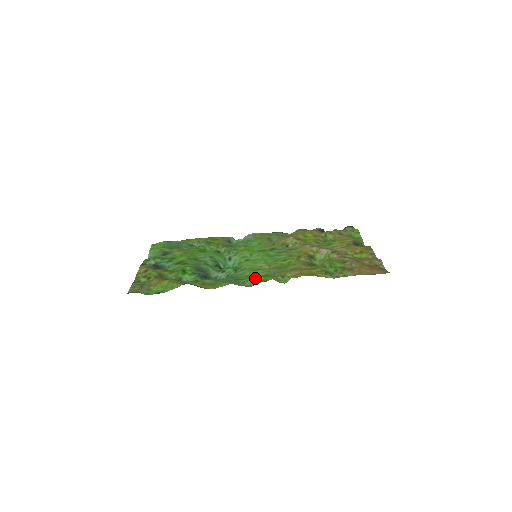
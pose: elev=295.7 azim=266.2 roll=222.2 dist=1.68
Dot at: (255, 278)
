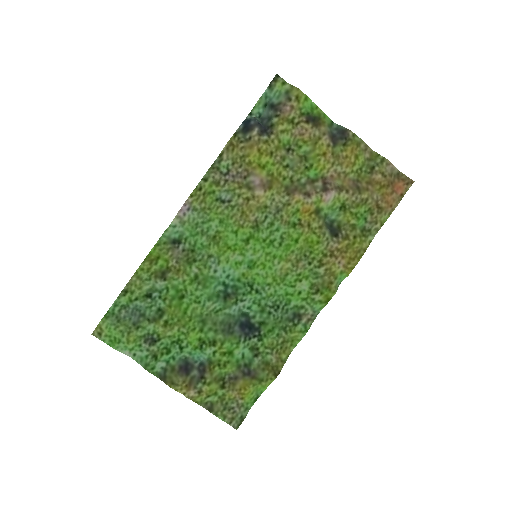
Dot at: (310, 300)
